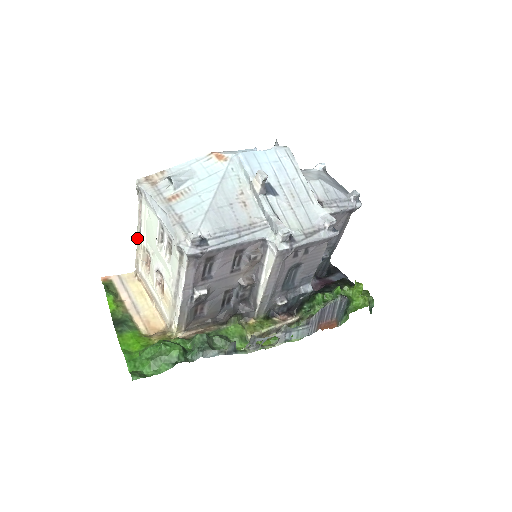
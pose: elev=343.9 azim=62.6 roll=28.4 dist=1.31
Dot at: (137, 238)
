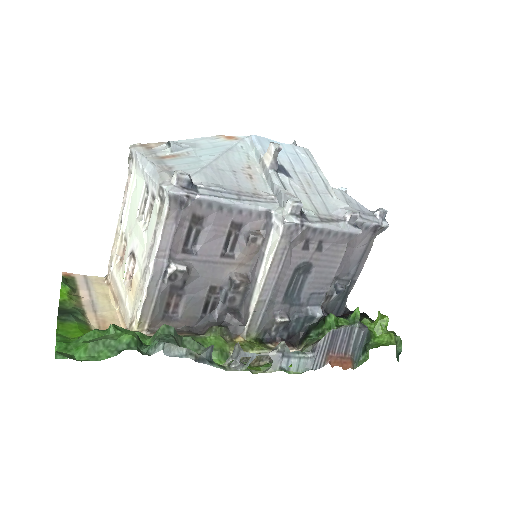
Dot at: (117, 225)
